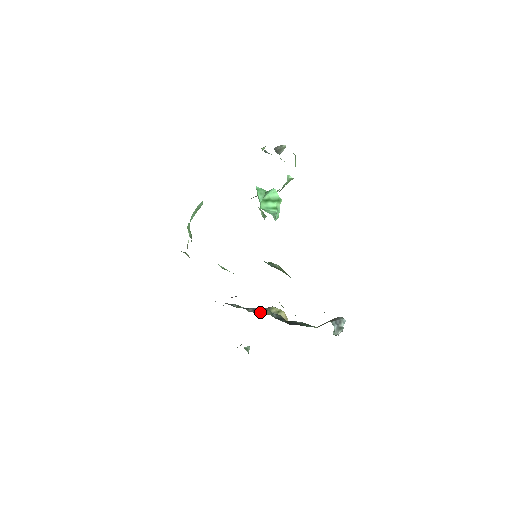
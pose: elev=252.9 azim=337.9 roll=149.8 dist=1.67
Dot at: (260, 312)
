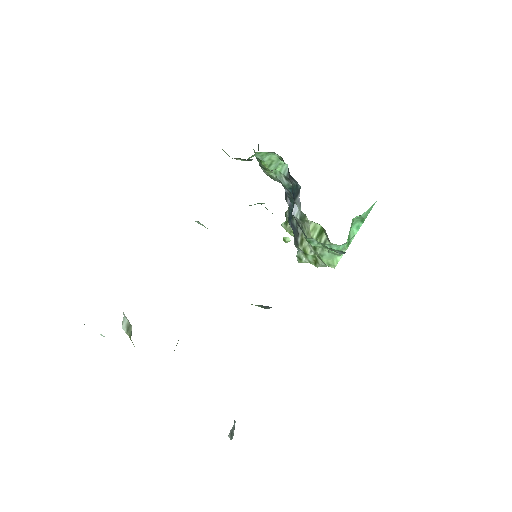
Dot at: occluded
